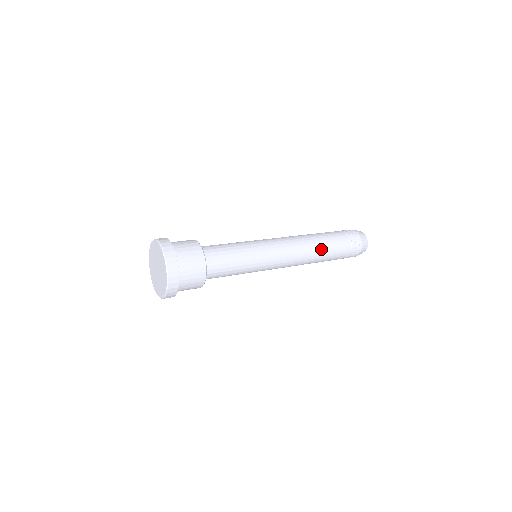
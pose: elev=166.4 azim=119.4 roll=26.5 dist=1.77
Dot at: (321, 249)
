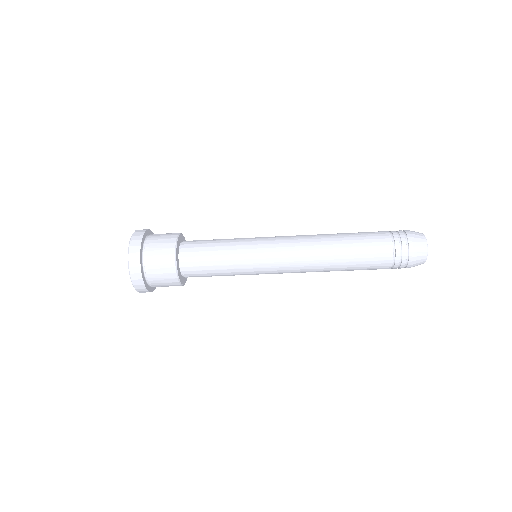
Dot at: (341, 243)
